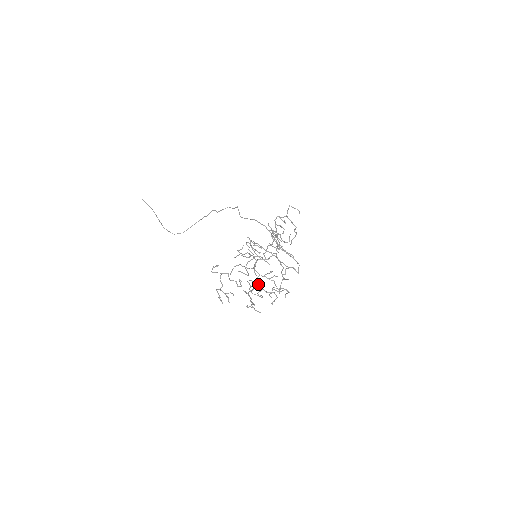
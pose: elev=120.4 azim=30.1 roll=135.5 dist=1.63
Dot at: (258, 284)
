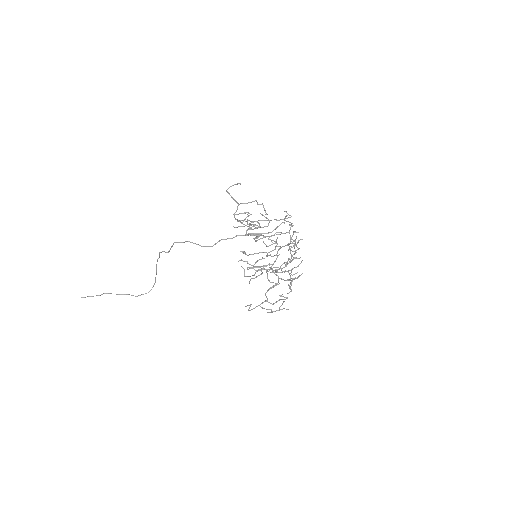
Dot at: (290, 276)
